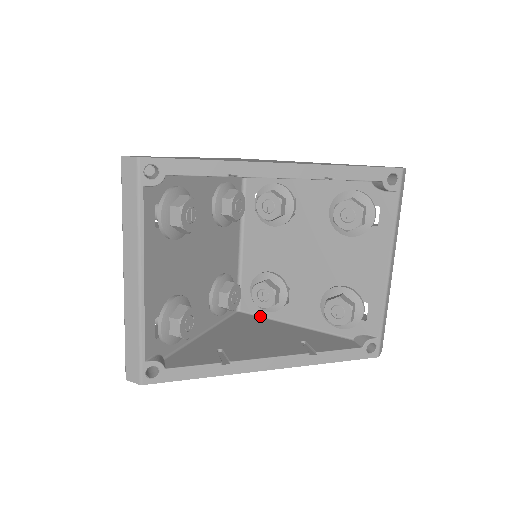
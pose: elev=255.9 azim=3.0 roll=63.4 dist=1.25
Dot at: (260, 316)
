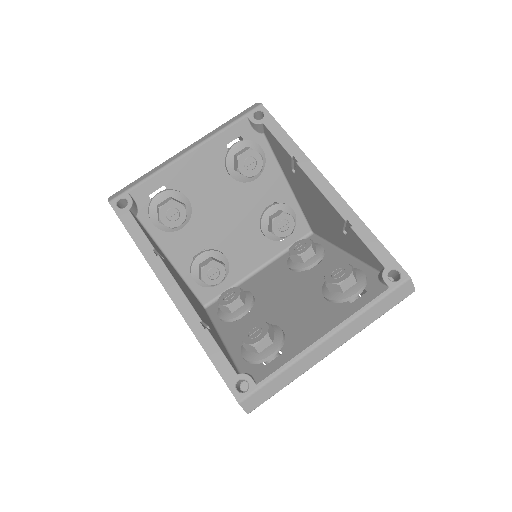
Dot at: (211, 319)
